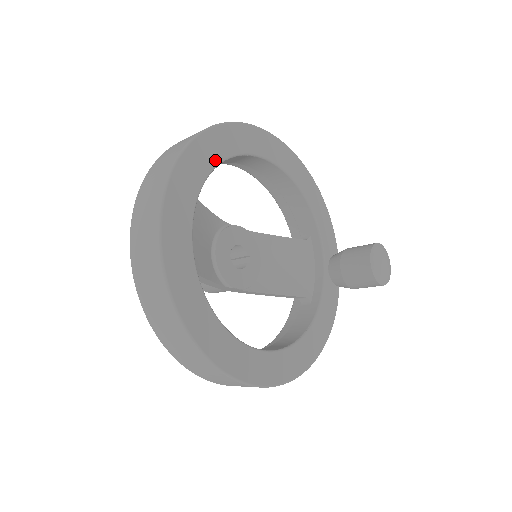
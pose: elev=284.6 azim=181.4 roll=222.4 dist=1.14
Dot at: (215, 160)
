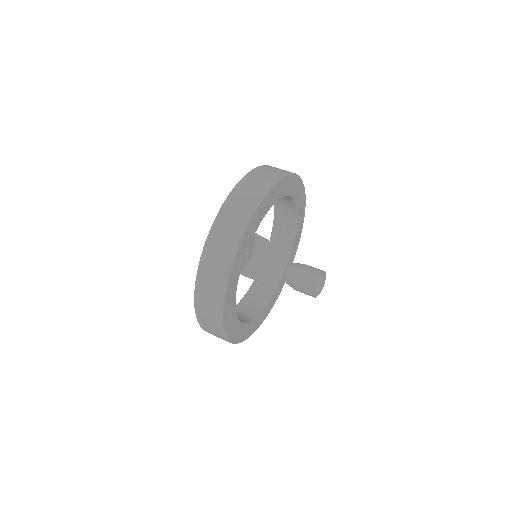
Dot at: (273, 202)
